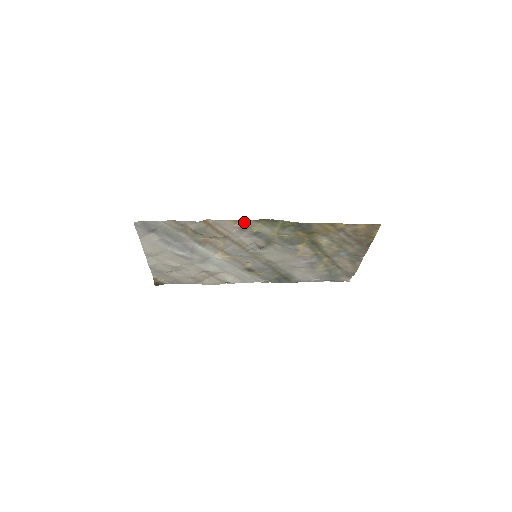
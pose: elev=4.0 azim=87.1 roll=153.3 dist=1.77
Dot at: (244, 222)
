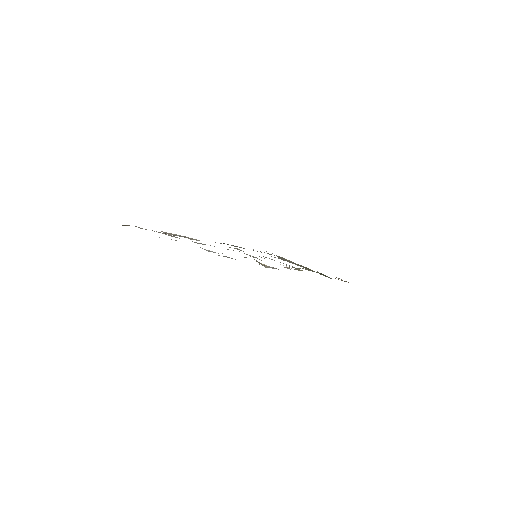
Dot at: occluded
